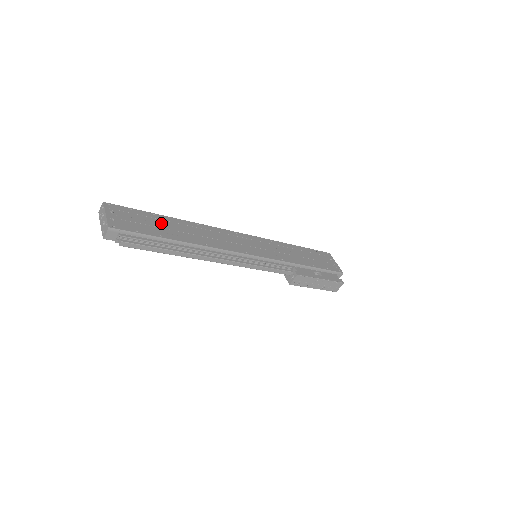
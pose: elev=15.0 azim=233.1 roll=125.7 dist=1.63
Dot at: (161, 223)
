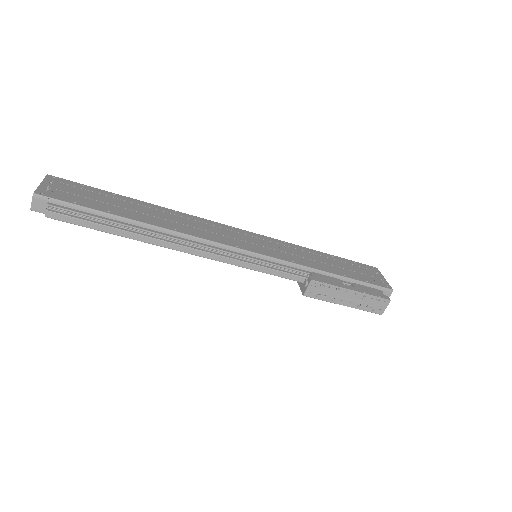
Dot at: (119, 202)
